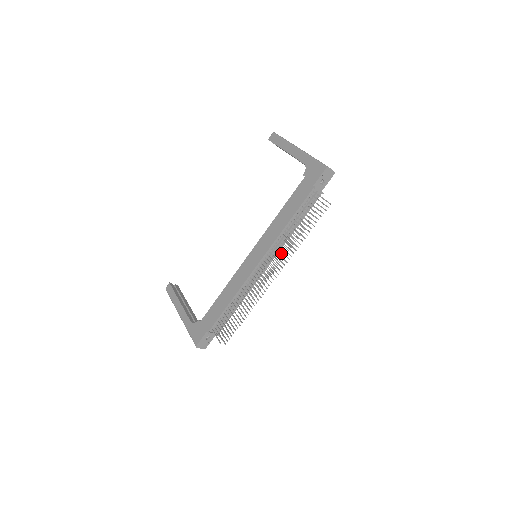
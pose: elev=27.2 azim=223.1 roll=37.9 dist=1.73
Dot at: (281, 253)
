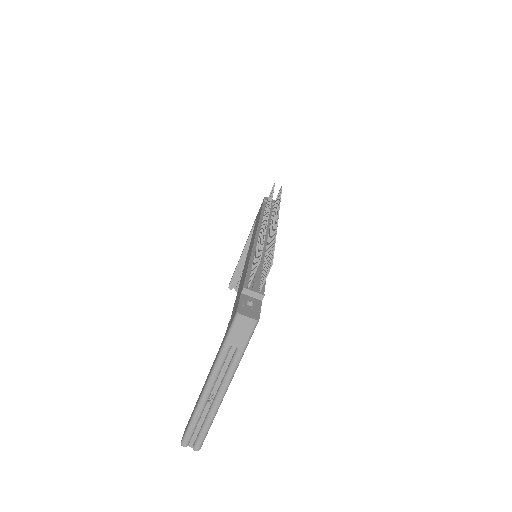
Dot at: (267, 210)
